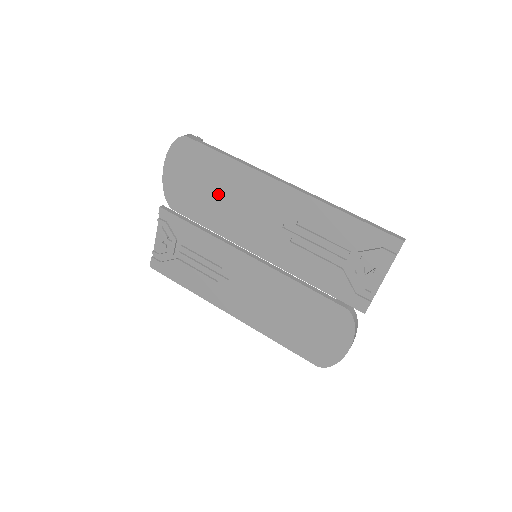
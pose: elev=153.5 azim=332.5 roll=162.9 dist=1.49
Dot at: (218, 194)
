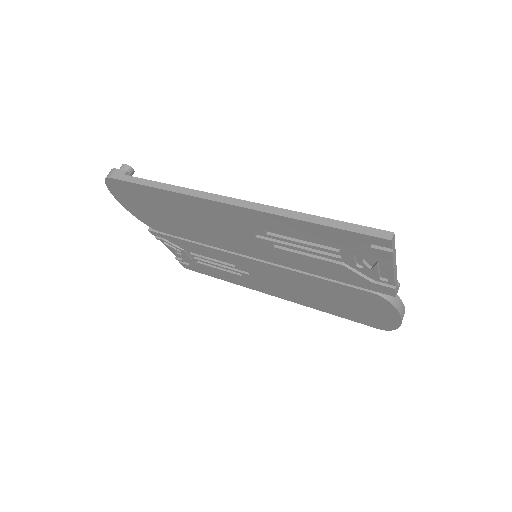
Dot at: (179, 217)
